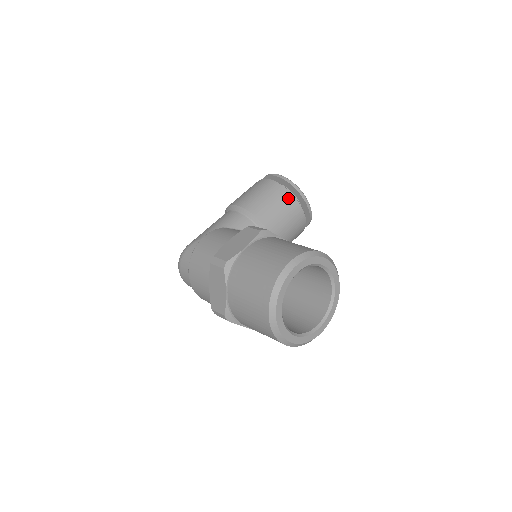
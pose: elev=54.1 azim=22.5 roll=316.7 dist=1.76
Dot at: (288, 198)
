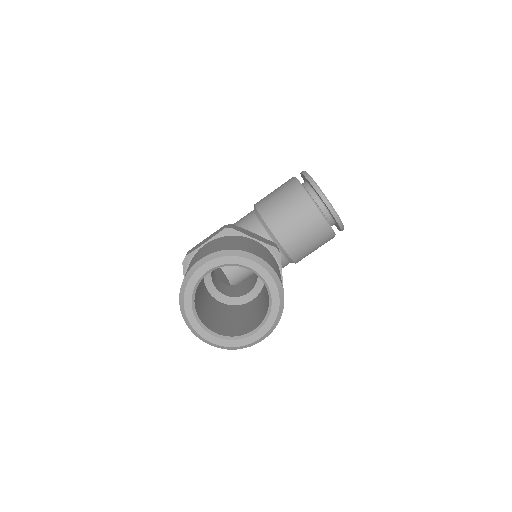
Dot at: (300, 196)
